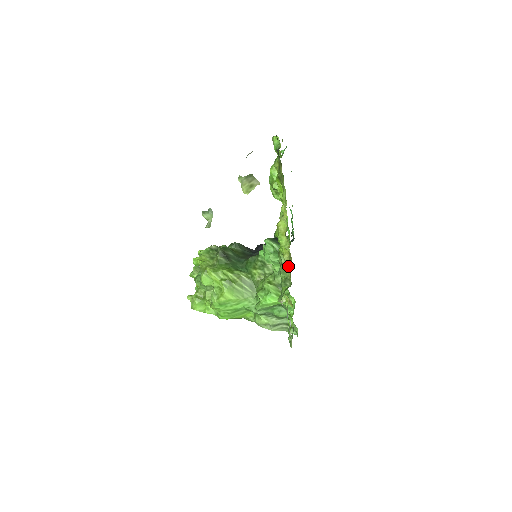
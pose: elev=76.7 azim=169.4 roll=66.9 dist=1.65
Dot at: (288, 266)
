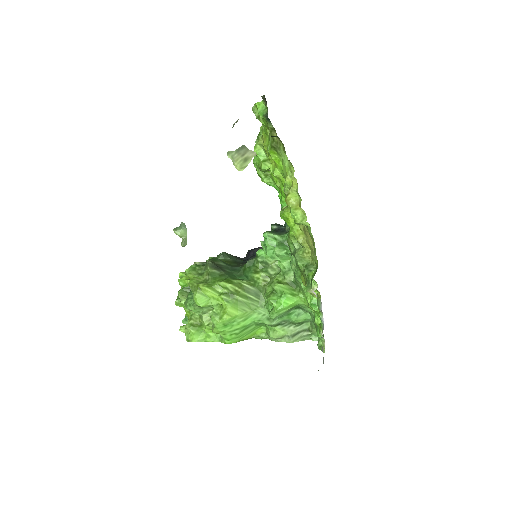
Dot at: (306, 249)
